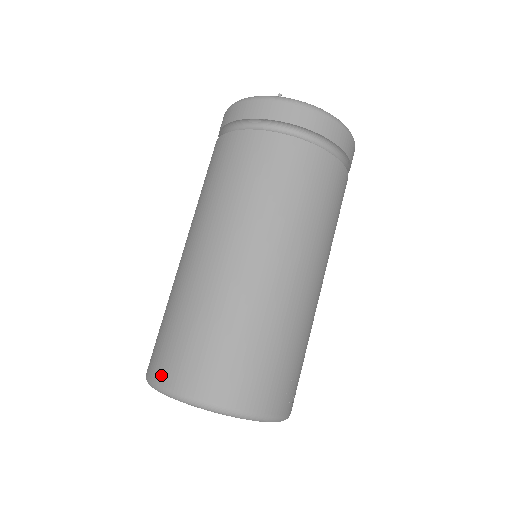
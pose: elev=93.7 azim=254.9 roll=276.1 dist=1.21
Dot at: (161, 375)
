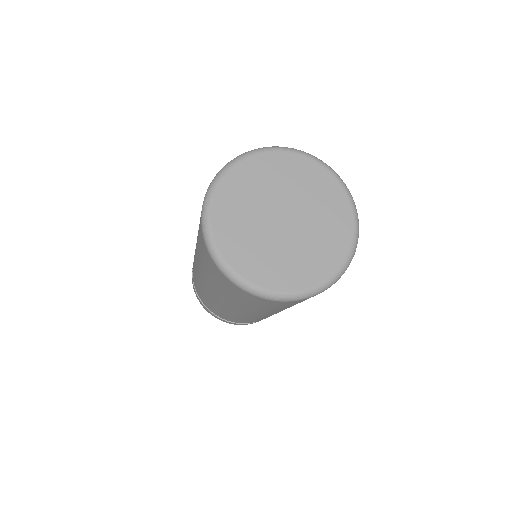
Dot at: occluded
